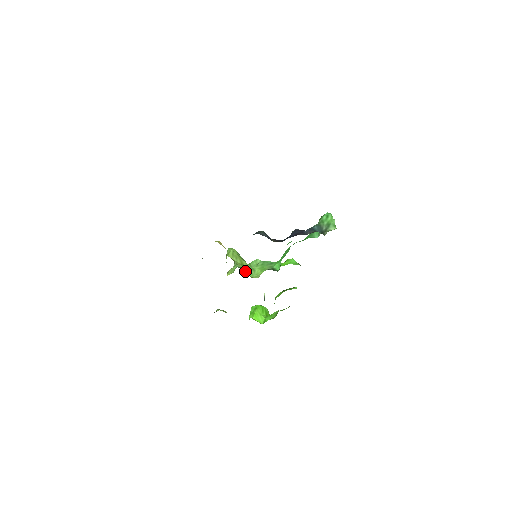
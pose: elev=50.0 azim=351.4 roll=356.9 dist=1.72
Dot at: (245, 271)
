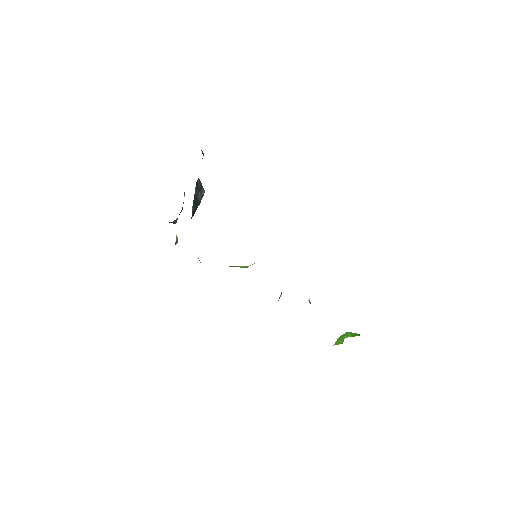
Dot at: occluded
